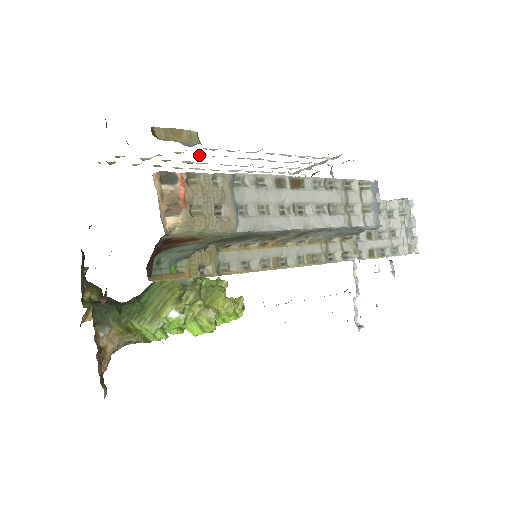
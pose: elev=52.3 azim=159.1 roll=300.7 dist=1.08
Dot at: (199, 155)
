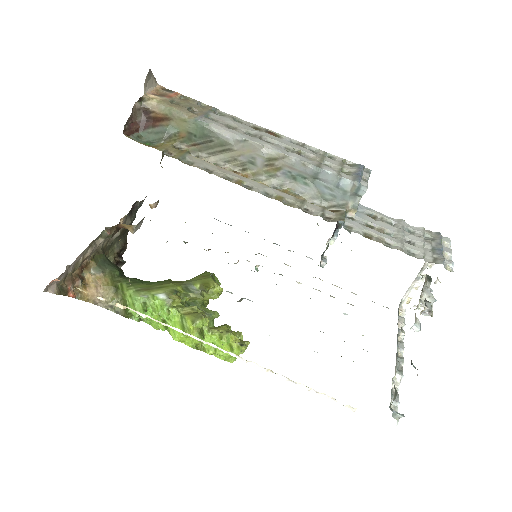
Dot at: occluded
